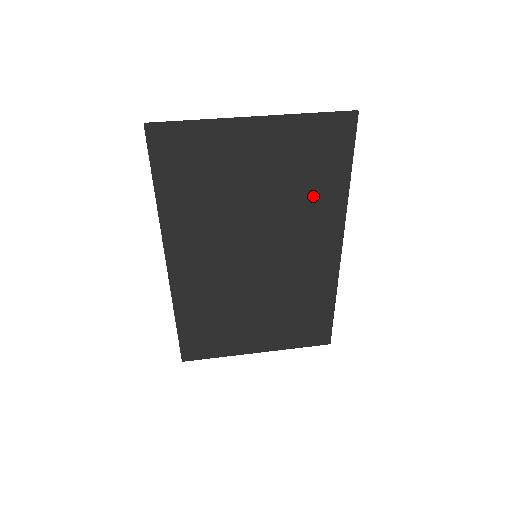
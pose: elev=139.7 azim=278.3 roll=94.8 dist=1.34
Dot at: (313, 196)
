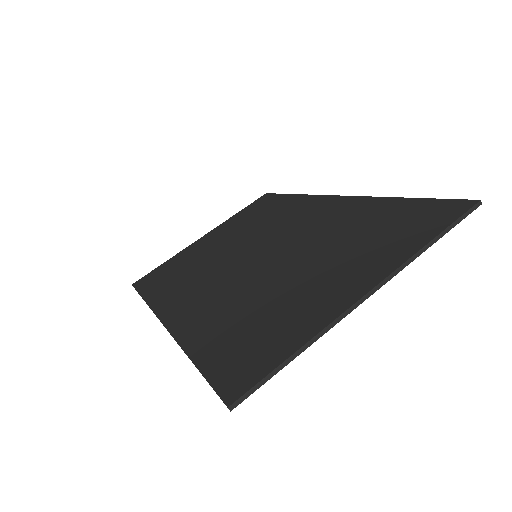
Dot at: occluded
